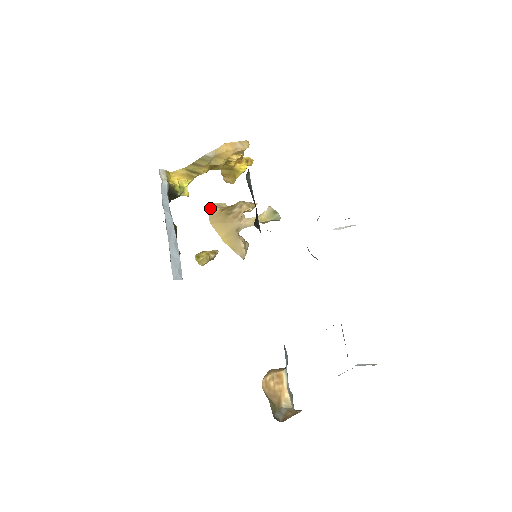
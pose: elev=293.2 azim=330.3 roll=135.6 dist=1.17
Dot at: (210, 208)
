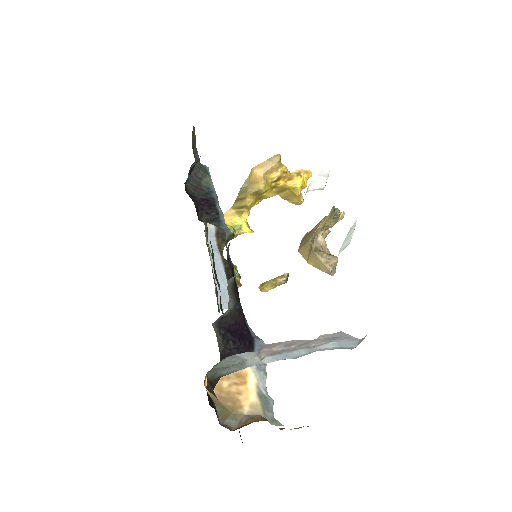
Dot at: (302, 238)
